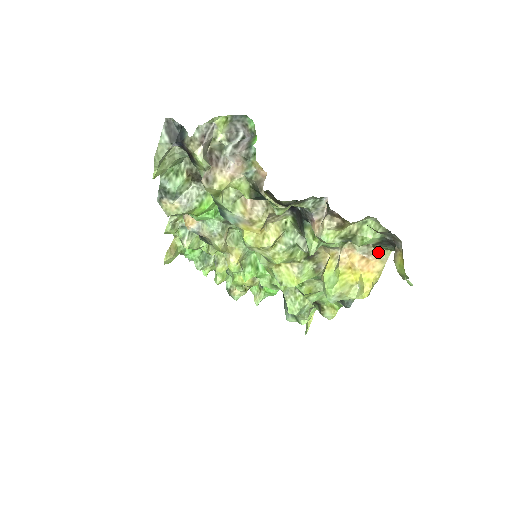
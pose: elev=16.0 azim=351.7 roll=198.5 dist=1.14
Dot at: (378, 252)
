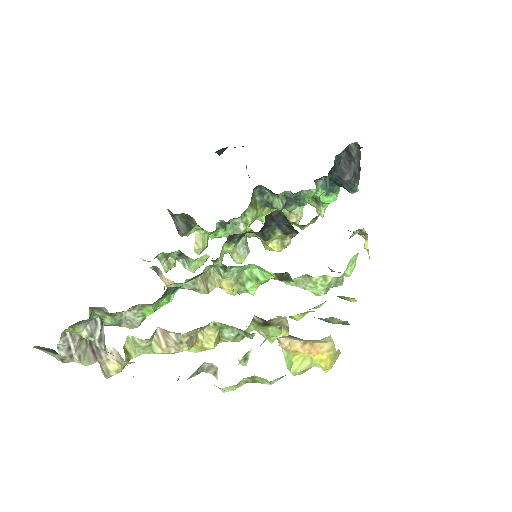
Dot at: (315, 341)
